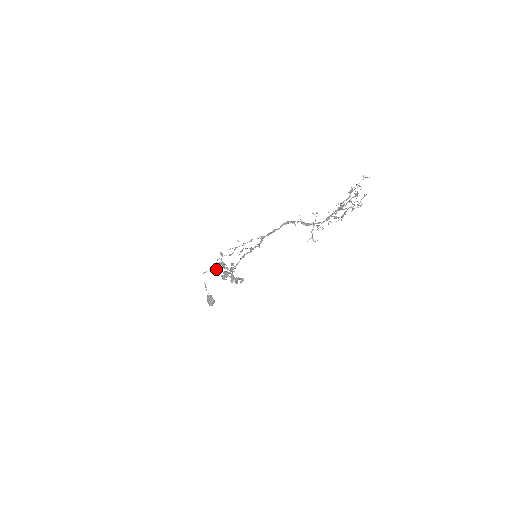
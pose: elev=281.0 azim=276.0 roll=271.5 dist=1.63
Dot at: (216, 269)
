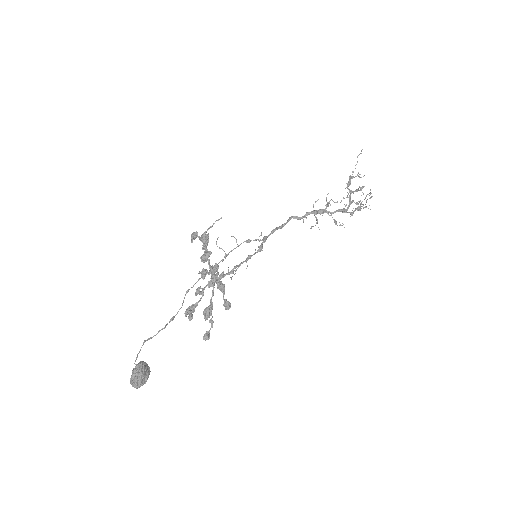
Dot at: (193, 238)
